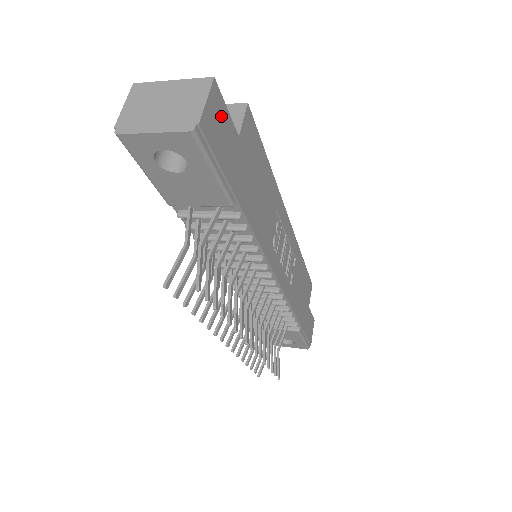
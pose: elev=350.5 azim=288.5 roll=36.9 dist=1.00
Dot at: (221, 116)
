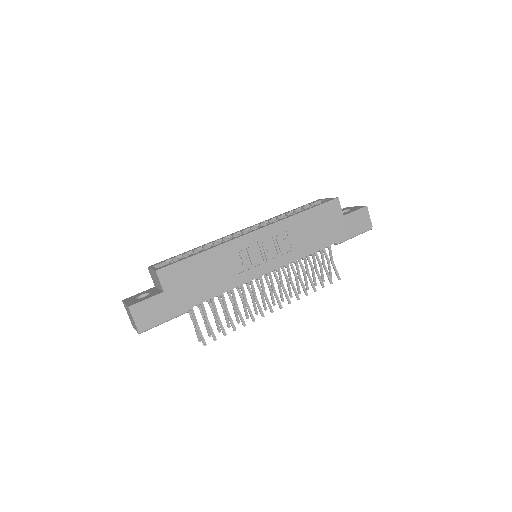
Dot at: (146, 308)
